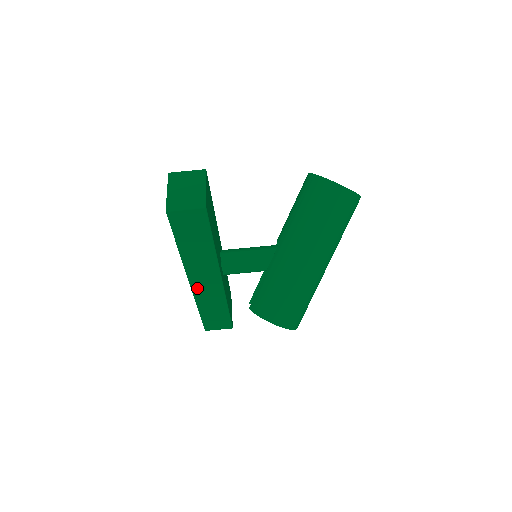
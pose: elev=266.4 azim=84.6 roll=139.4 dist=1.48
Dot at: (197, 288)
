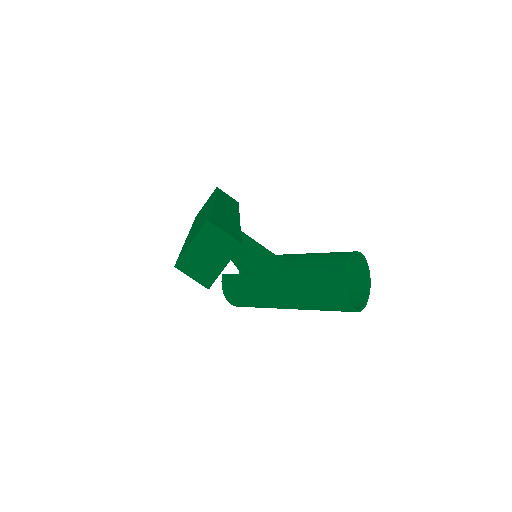
Dot at: occluded
